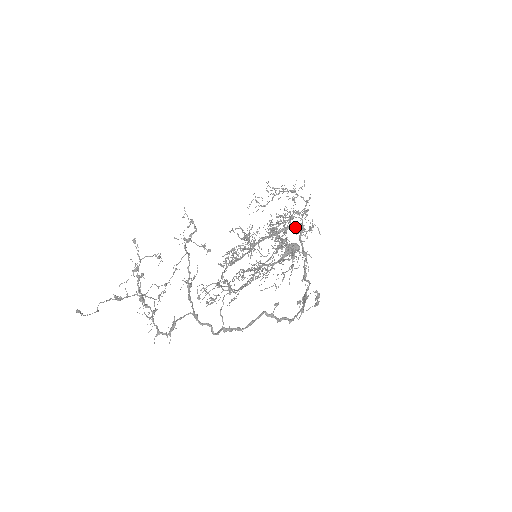
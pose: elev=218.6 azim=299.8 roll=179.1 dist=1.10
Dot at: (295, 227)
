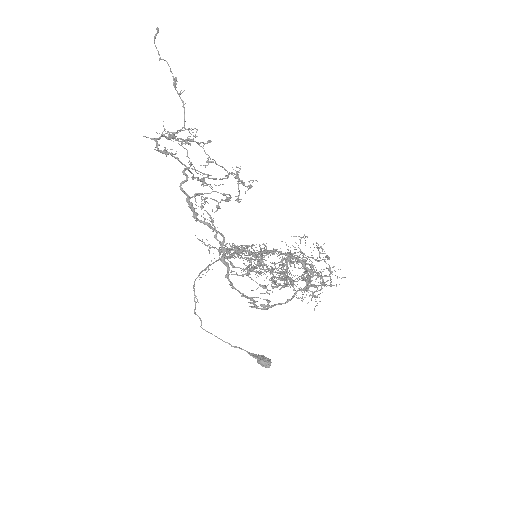
Dot at: (307, 269)
